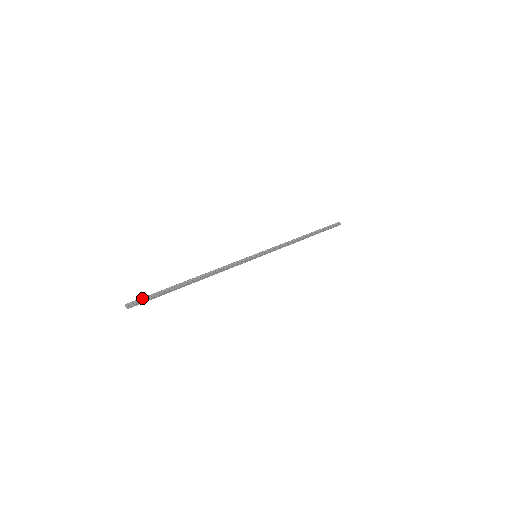
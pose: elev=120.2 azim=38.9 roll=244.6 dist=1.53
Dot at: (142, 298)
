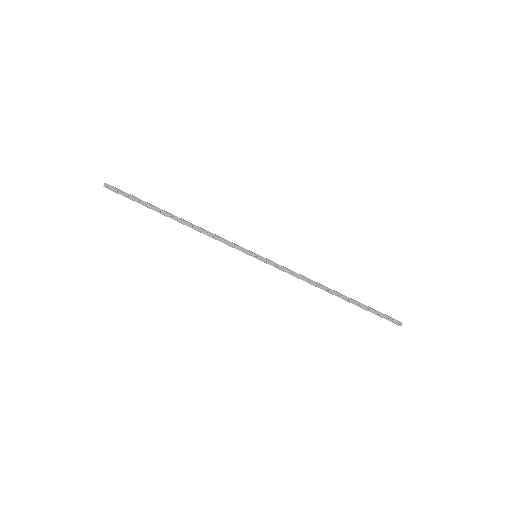
Dot at: (121, 190)
